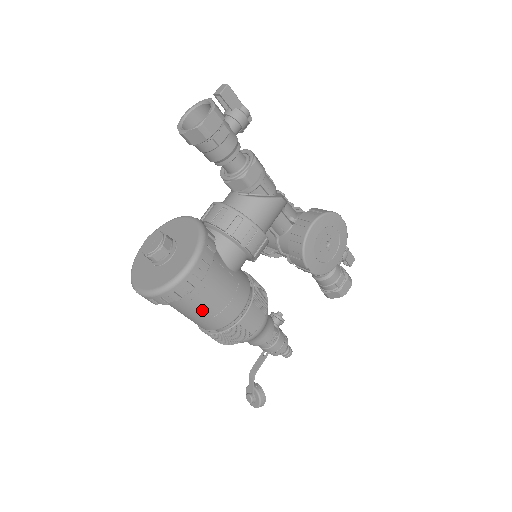
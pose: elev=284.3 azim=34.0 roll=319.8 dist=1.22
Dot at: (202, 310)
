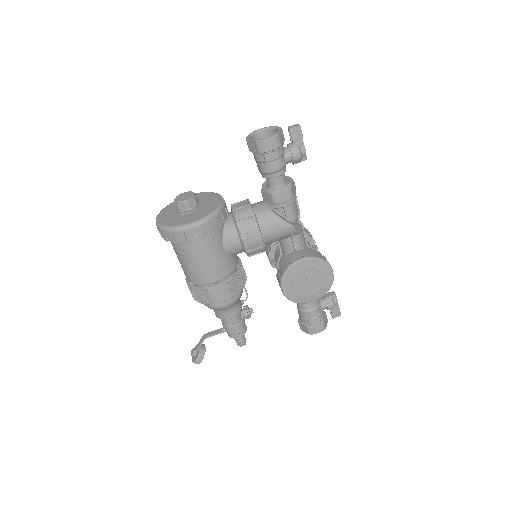
Dot at: (187, 261)
